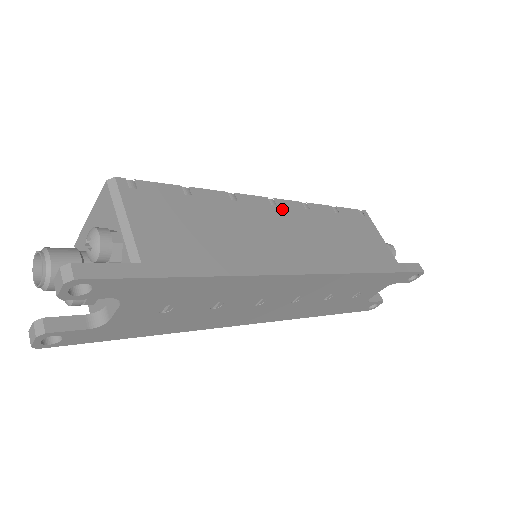
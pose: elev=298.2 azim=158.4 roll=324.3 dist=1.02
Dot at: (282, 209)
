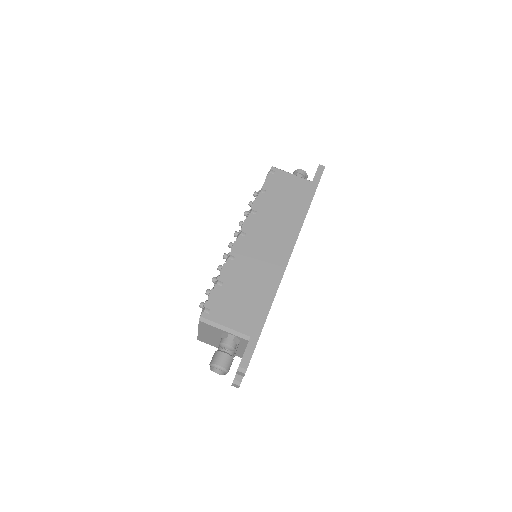
Dot at: (250, 232)
